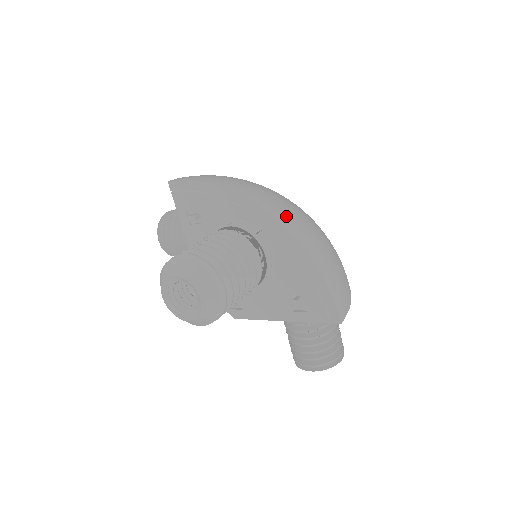
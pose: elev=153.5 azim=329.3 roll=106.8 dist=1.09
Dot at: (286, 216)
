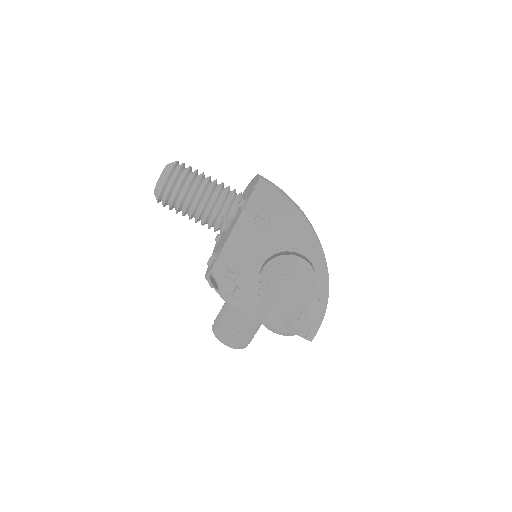
Dot at: occluded
